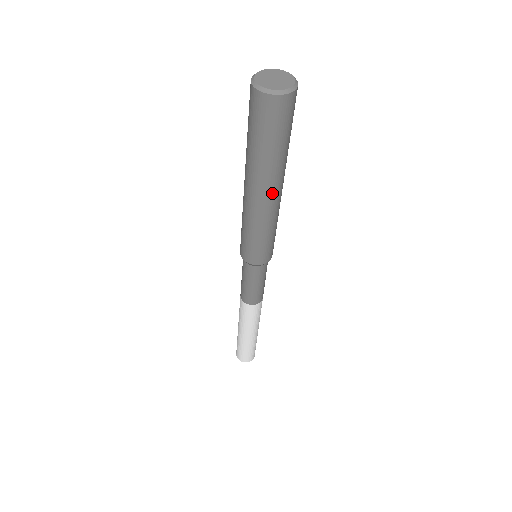
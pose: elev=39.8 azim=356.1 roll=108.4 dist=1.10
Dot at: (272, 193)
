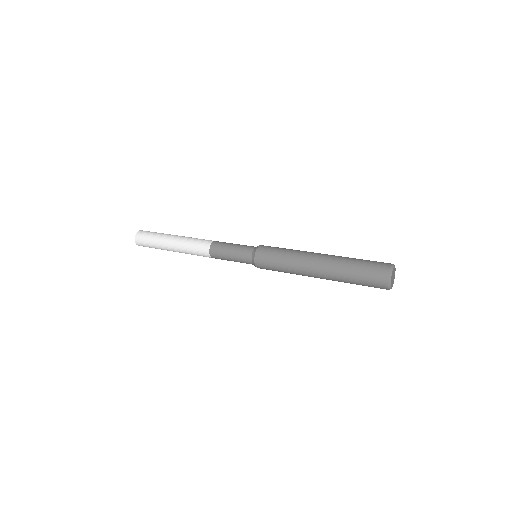
Dot at: occluded
